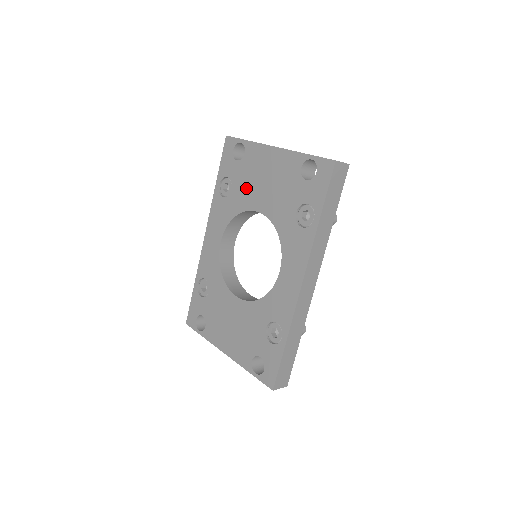
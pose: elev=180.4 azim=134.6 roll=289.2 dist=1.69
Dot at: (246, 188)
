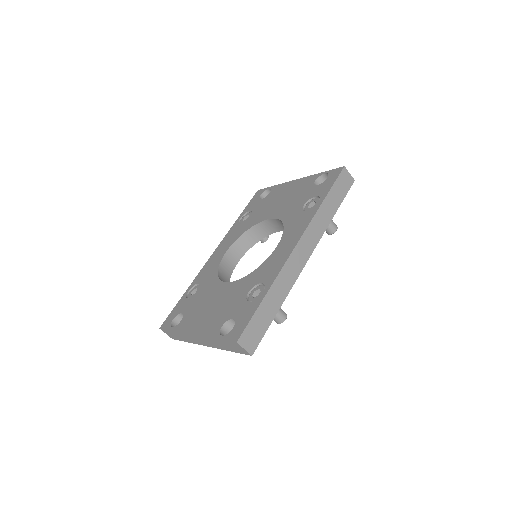
Dot at: (264, 210)
